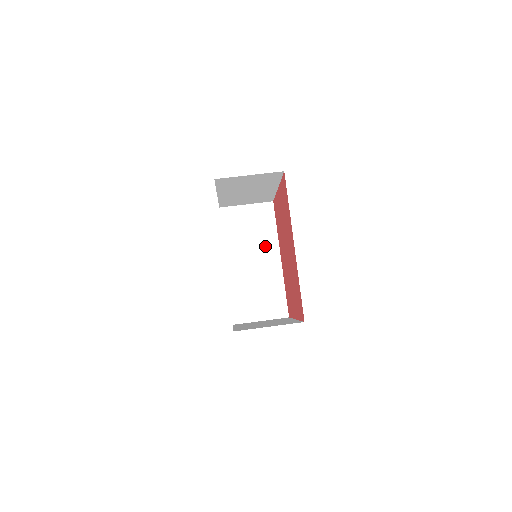
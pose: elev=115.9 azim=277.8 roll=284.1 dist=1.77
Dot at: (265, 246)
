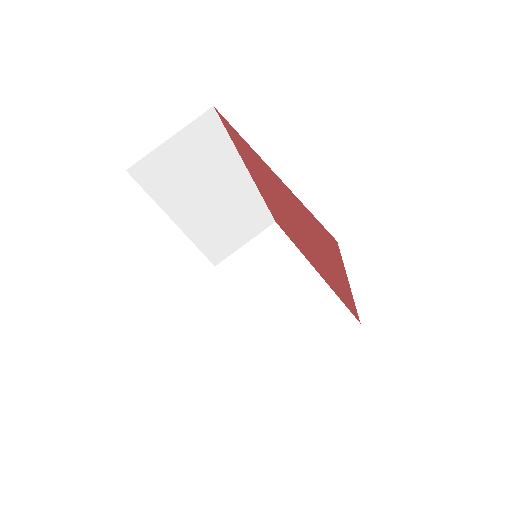
Dot at: (223, 174)
